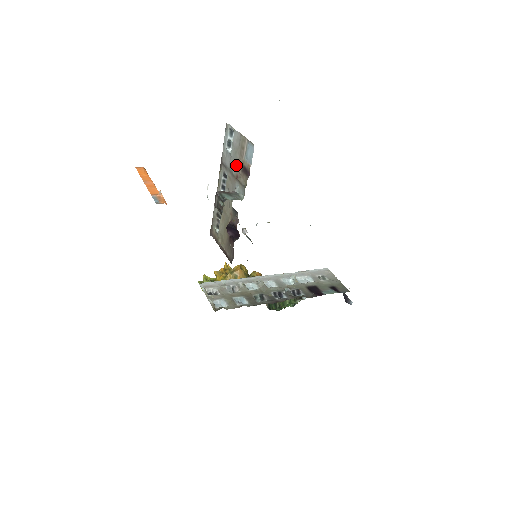
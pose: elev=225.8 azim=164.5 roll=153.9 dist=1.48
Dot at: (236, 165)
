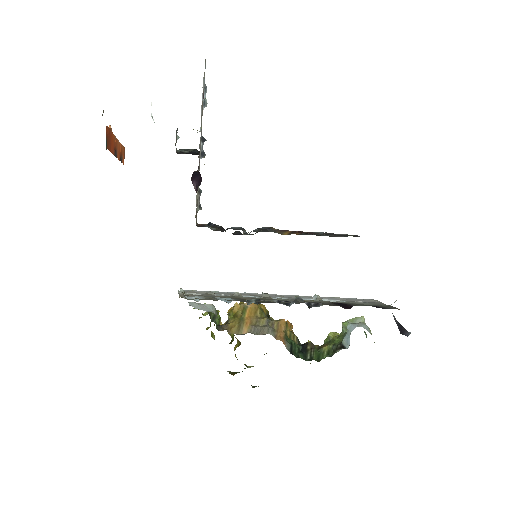
Dot at: occluded
